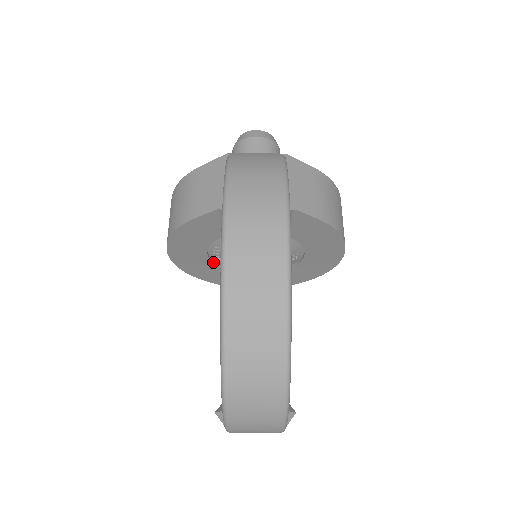
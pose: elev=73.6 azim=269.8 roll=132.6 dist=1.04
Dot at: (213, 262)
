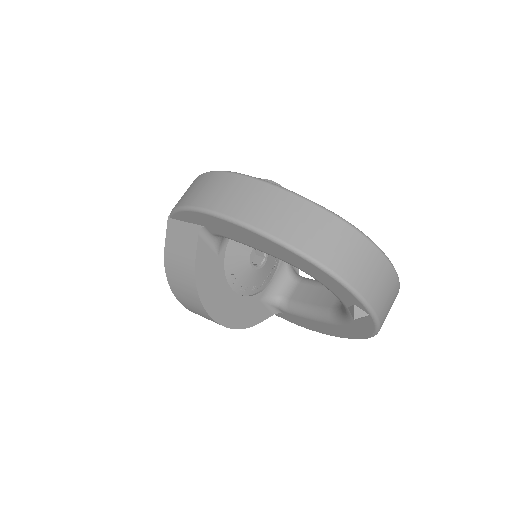
Dot at: (243, 296)
